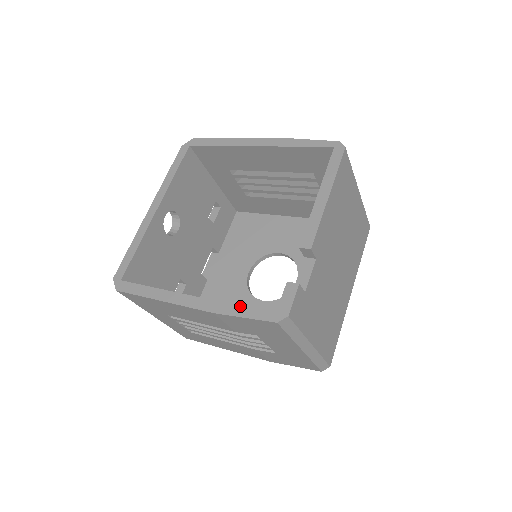
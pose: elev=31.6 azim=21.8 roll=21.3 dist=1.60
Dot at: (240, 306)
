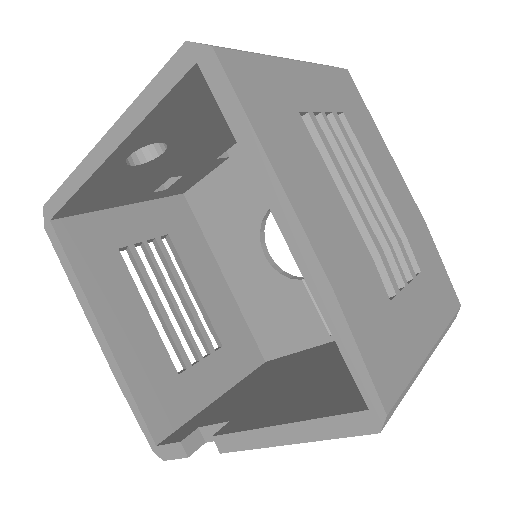
Dot at: (135, 402)
